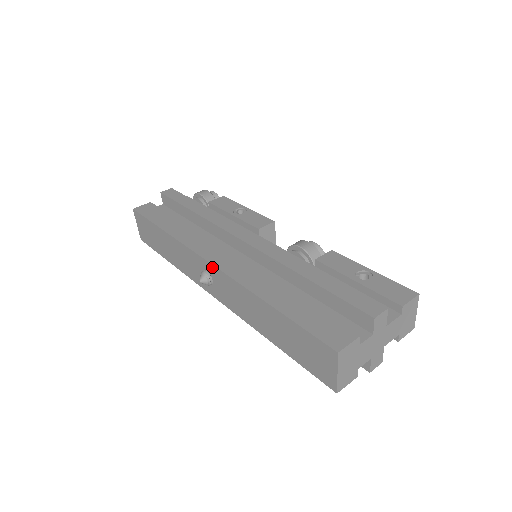
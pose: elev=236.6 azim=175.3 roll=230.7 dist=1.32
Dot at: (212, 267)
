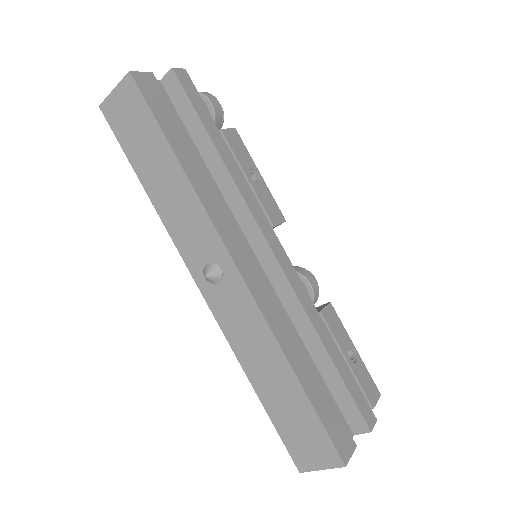
Dot at: (238, 277)
